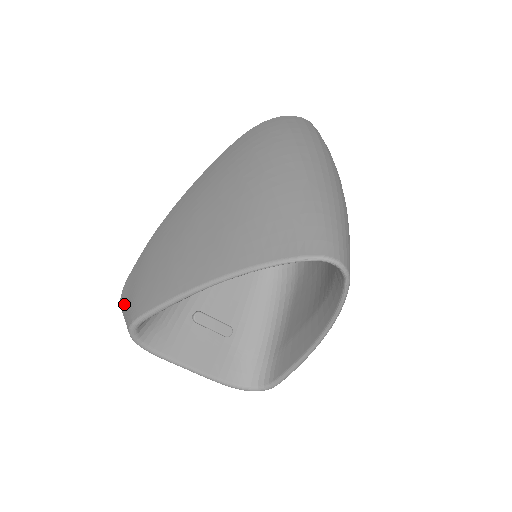
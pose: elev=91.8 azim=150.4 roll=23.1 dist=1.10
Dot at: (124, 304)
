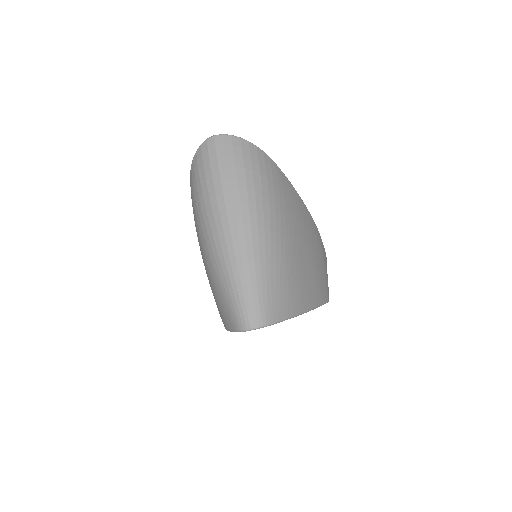
Dot at: occluded
